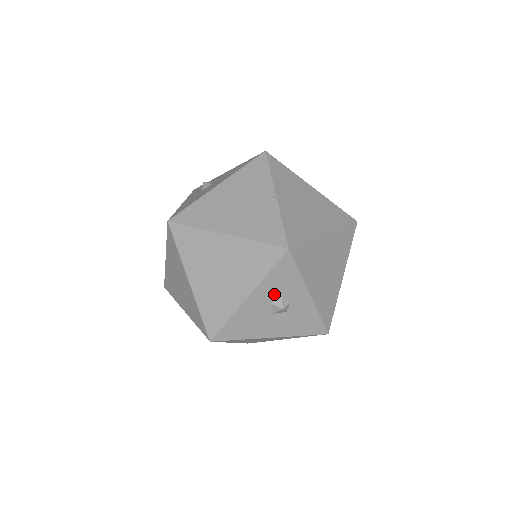
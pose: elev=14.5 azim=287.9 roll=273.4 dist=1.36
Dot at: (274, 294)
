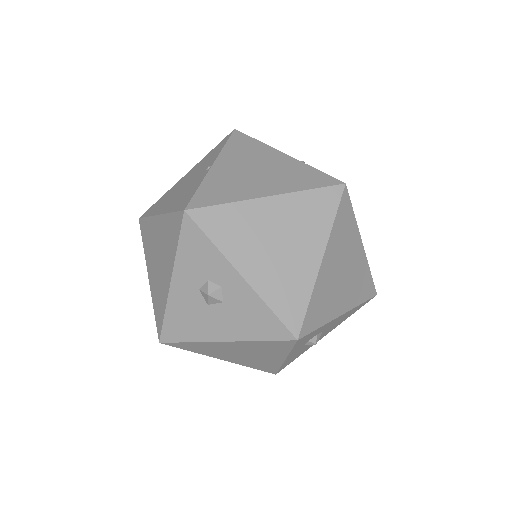
Dot at: (197, 276)
